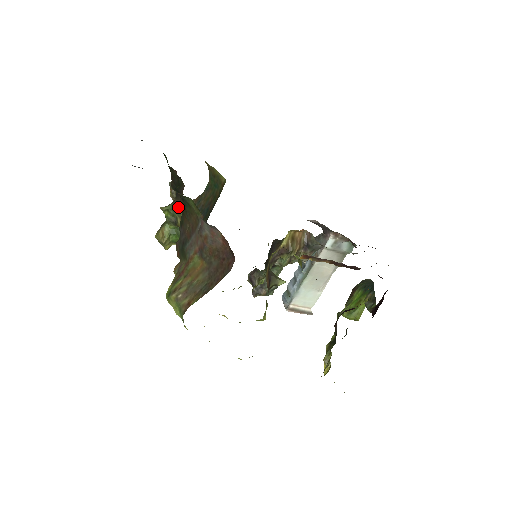
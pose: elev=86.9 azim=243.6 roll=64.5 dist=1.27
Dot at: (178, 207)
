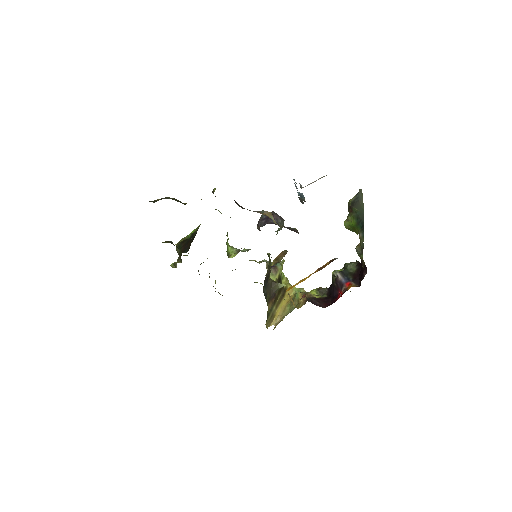
Dot at: occluded
